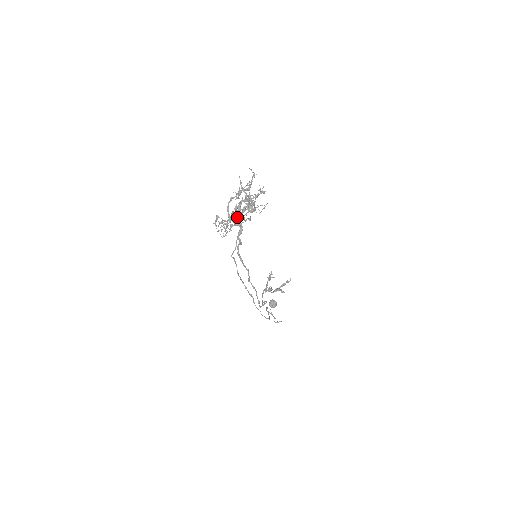
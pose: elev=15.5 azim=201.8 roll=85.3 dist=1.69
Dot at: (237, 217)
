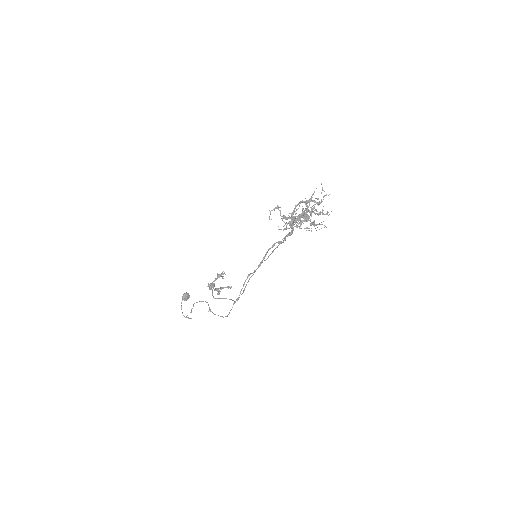
Dot at: (298, 220)
